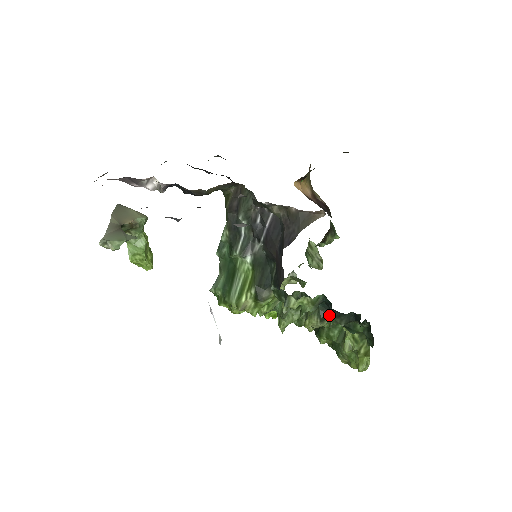
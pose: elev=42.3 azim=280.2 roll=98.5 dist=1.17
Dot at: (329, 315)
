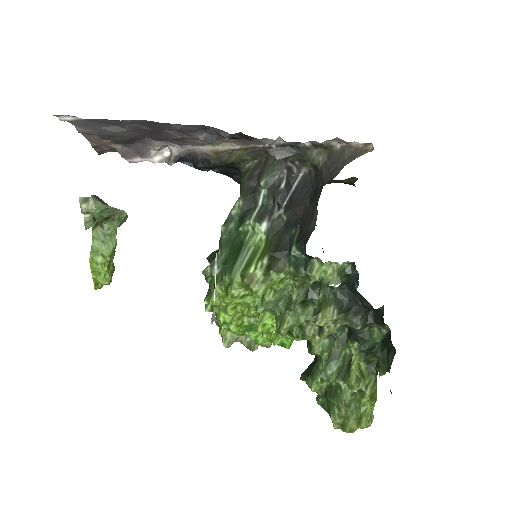
Dot at: (348, 306)
